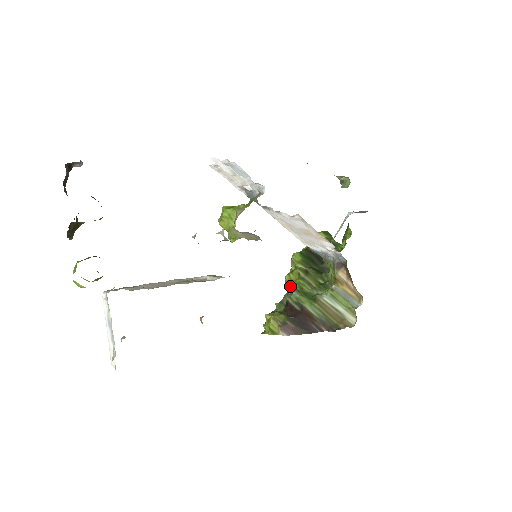
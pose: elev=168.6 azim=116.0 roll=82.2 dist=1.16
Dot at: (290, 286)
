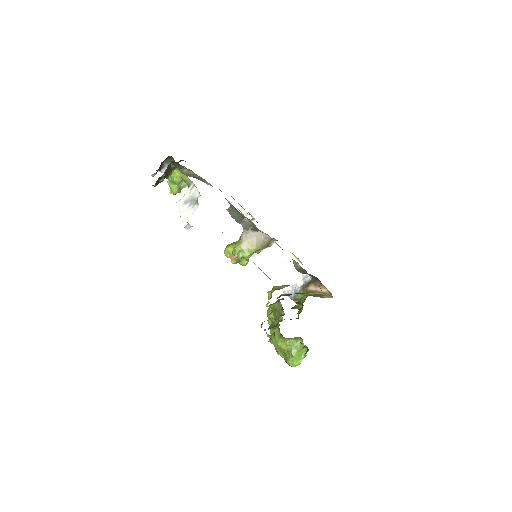
Dot at: (276, 301)
